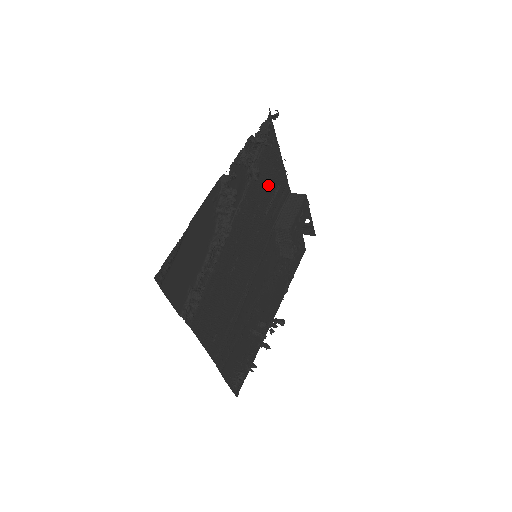
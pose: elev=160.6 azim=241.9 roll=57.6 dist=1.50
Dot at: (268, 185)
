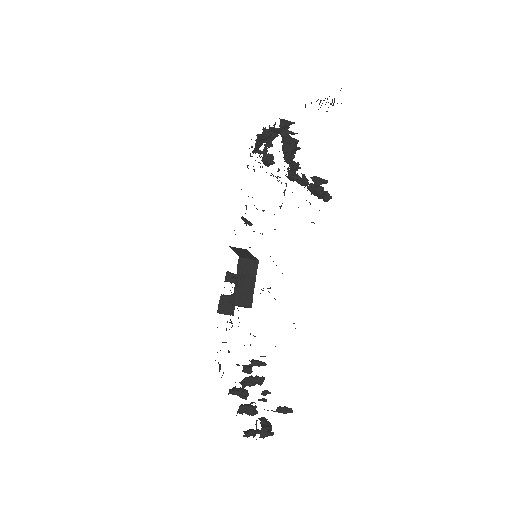
Dot at: occluded
